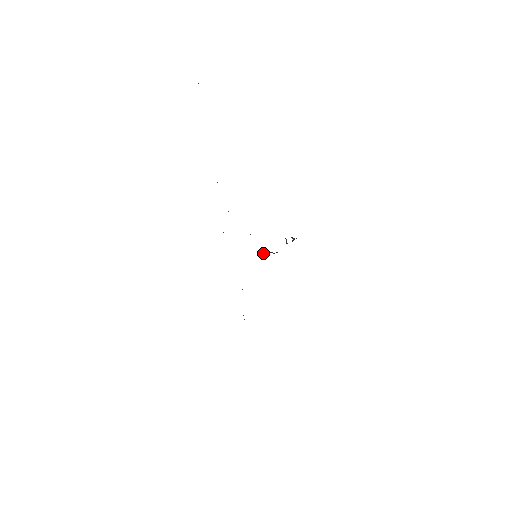
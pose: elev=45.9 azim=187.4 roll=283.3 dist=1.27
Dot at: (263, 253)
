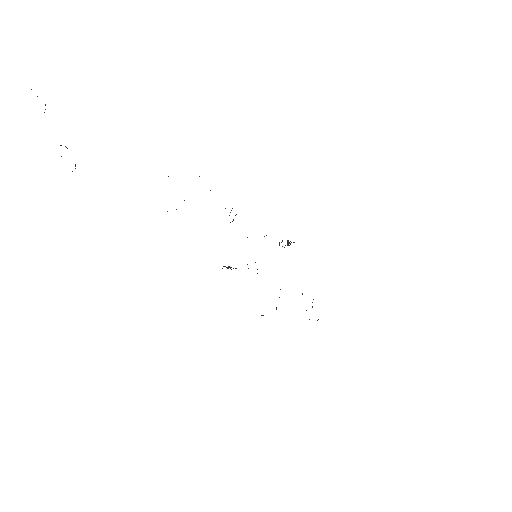
Dot at: occluded
